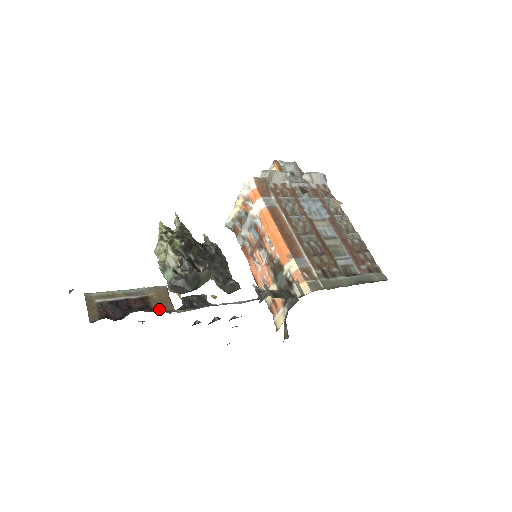
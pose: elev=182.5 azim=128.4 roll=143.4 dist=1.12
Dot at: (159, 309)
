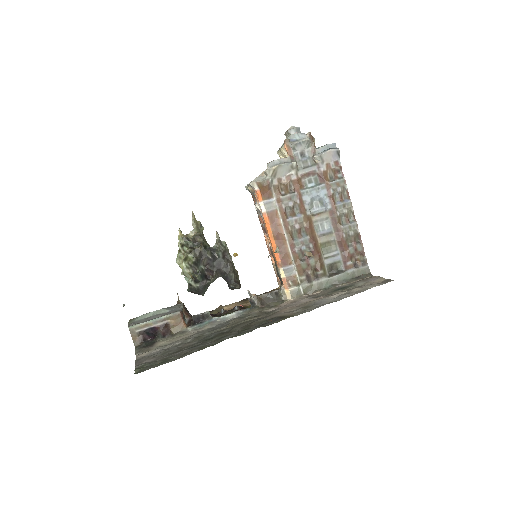
Dot at: (176, 331)
